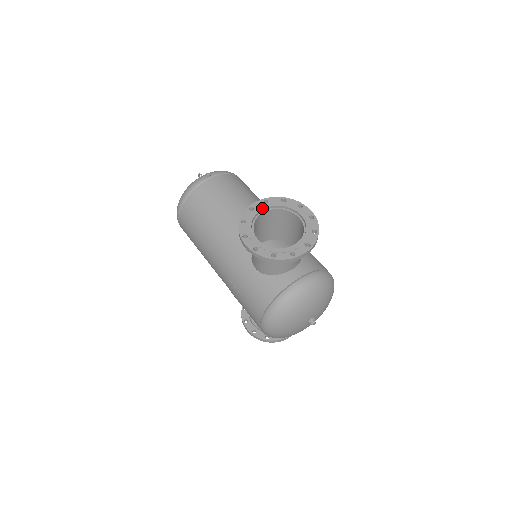
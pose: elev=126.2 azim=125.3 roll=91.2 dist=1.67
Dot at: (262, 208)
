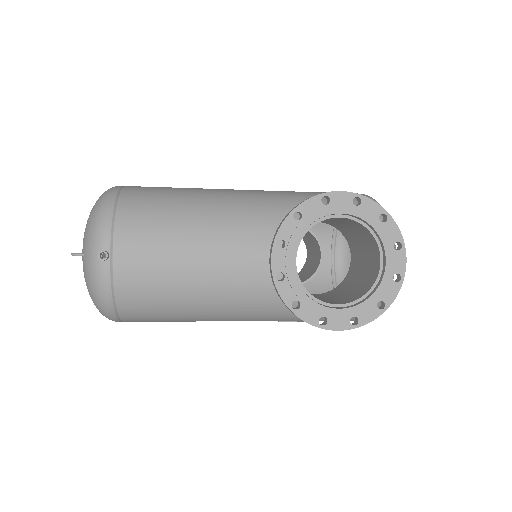
Dot at: (290, 260)
